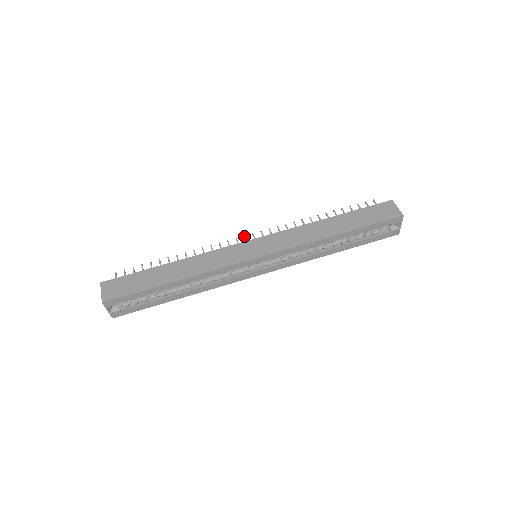
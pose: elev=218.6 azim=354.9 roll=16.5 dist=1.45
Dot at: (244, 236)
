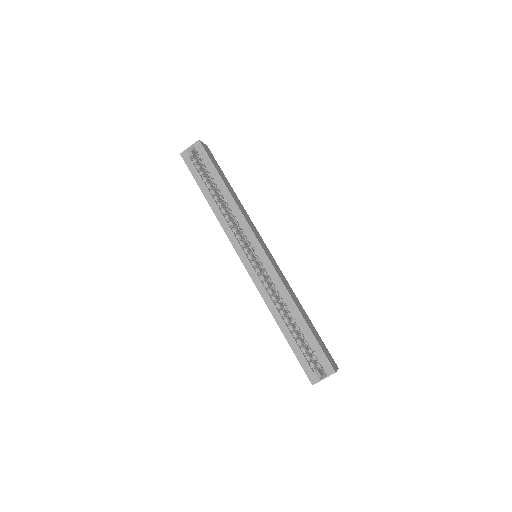
Dot at: occluded
